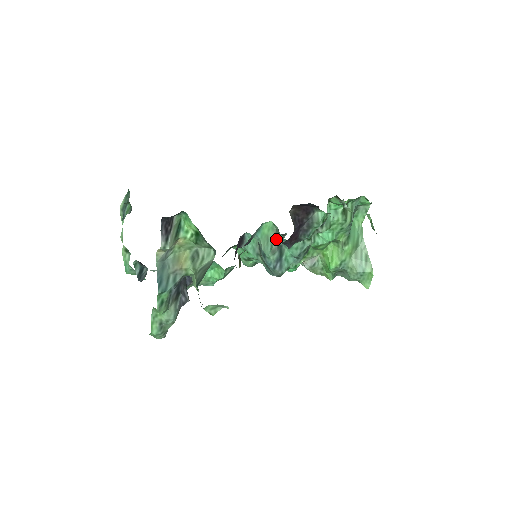
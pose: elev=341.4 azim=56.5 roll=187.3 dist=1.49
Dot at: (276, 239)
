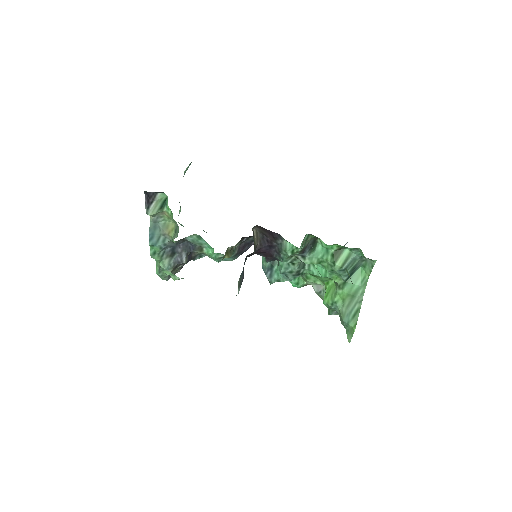
Dot at: occluded
